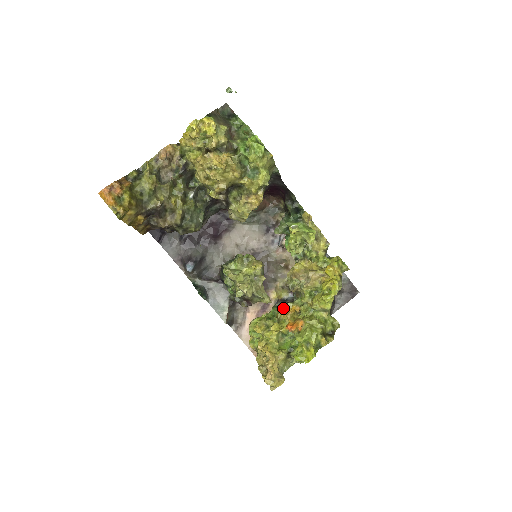
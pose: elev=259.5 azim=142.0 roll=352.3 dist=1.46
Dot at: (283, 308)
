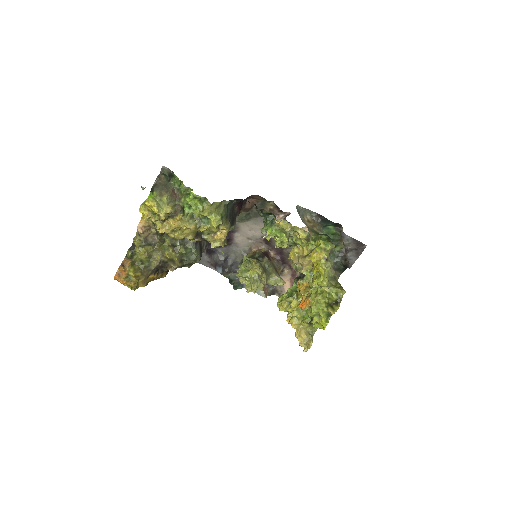
Dot at: (298, 284)
